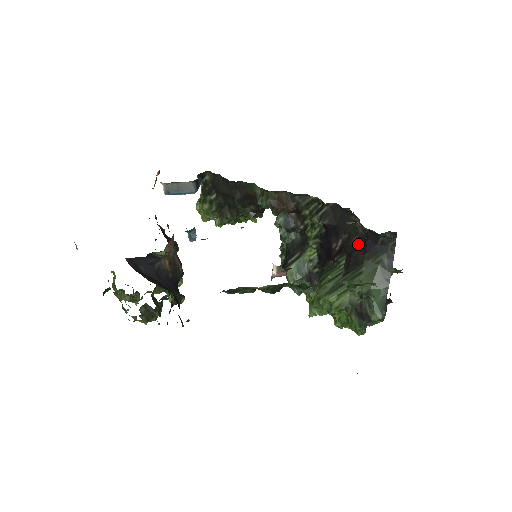
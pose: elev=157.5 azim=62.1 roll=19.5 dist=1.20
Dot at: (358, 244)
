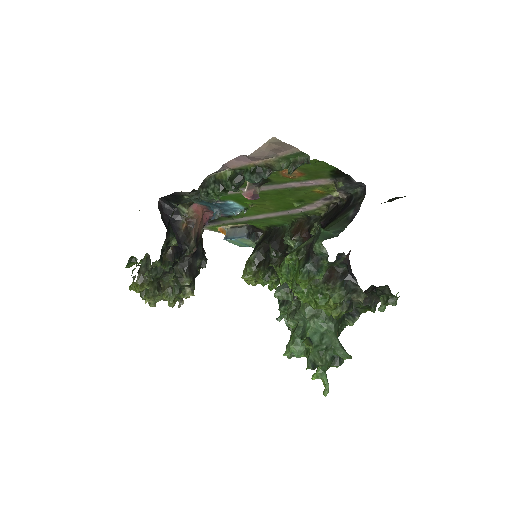
Dot at: (336, 215)
